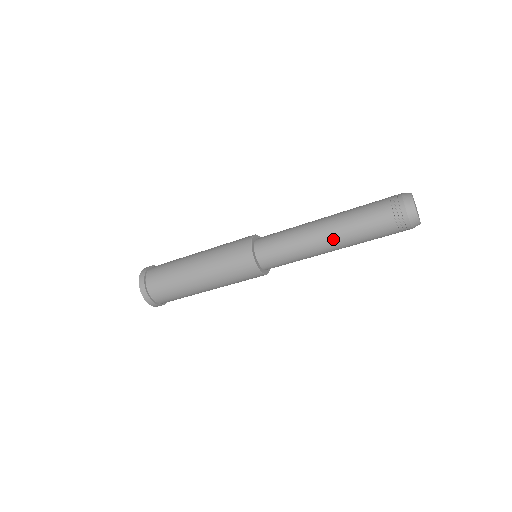
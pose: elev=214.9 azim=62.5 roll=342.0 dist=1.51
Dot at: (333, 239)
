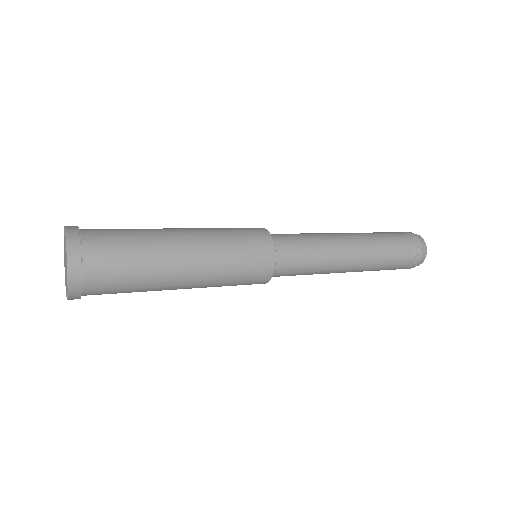
Dot at: occluded
